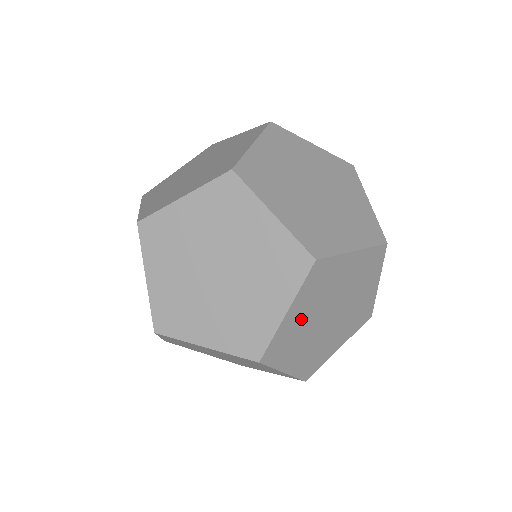
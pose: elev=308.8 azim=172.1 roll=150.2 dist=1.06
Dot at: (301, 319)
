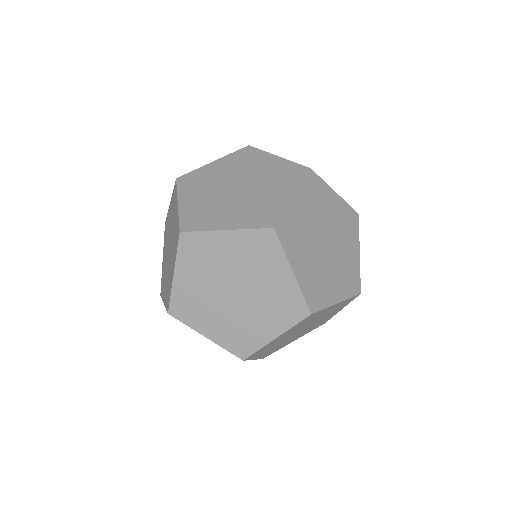
Dot at: occluded
